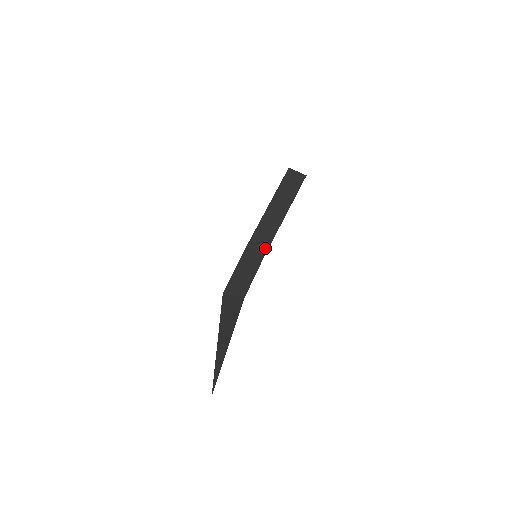
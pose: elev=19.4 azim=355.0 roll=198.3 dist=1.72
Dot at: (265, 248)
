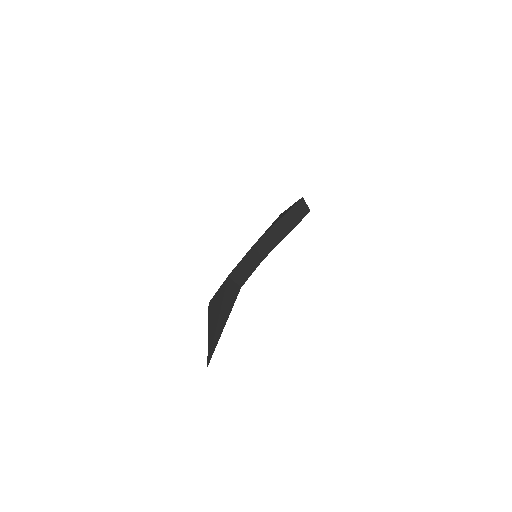
Dot at: (266, 253)
